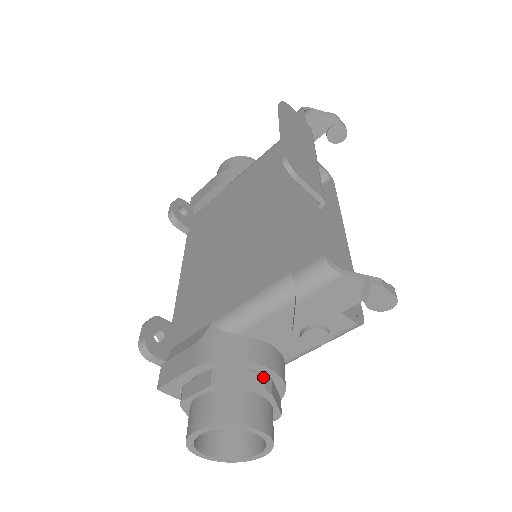
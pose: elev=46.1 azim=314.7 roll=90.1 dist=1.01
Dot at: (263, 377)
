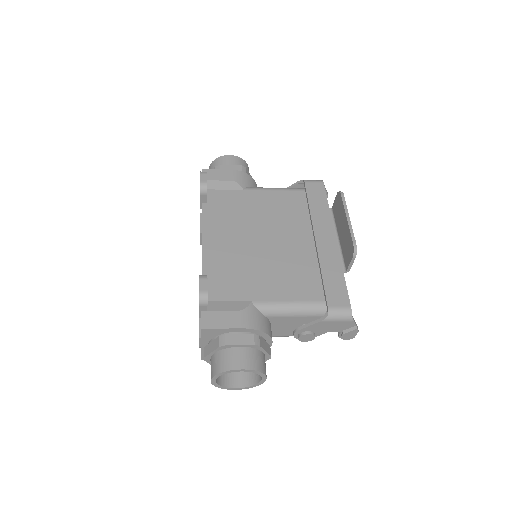
Dot at: occluded
